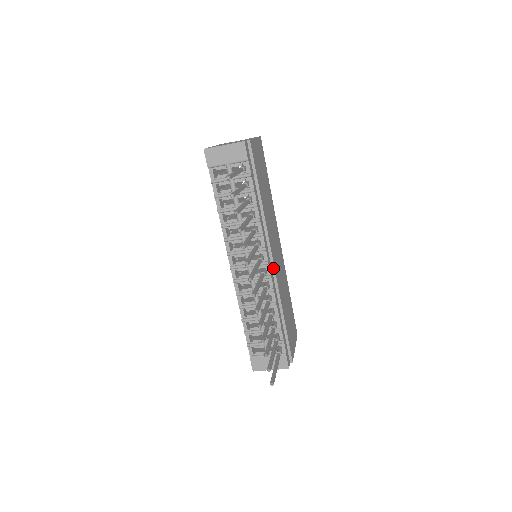
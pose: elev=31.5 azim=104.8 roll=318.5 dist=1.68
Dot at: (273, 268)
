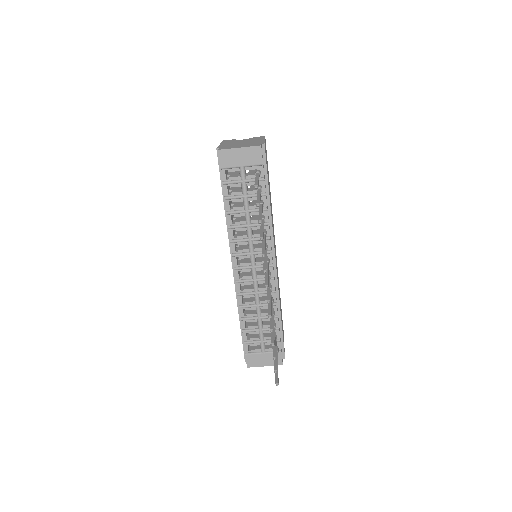
Dot at: (275, 270)
